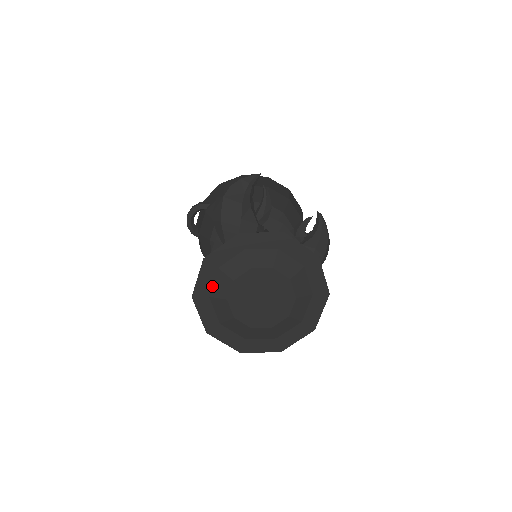
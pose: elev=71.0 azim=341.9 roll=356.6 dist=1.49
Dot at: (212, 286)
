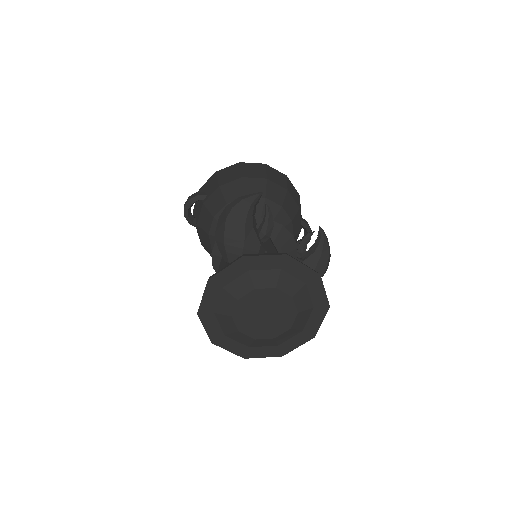
Dot at: (217, 304)
